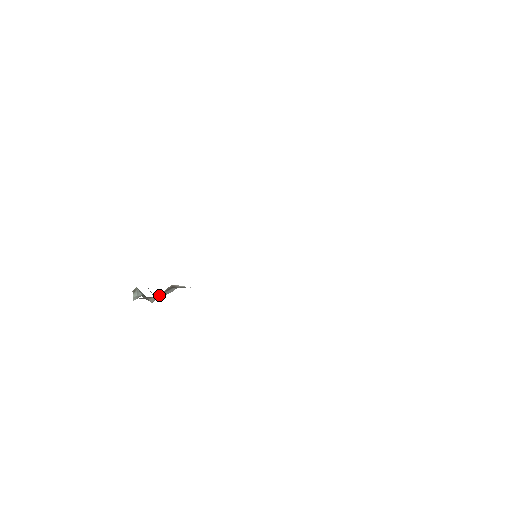
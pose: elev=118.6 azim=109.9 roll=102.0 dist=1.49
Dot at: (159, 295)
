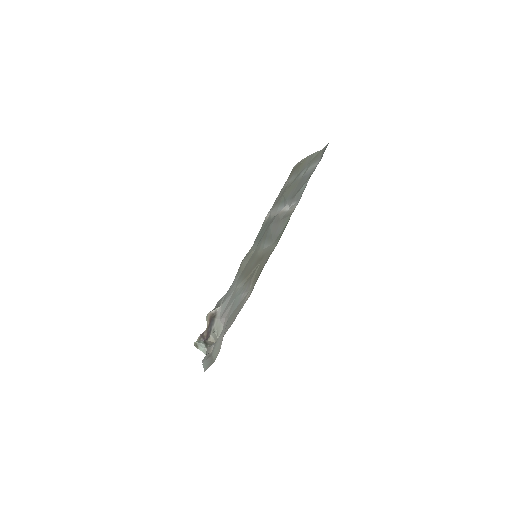
Dot at: (215, 334)
